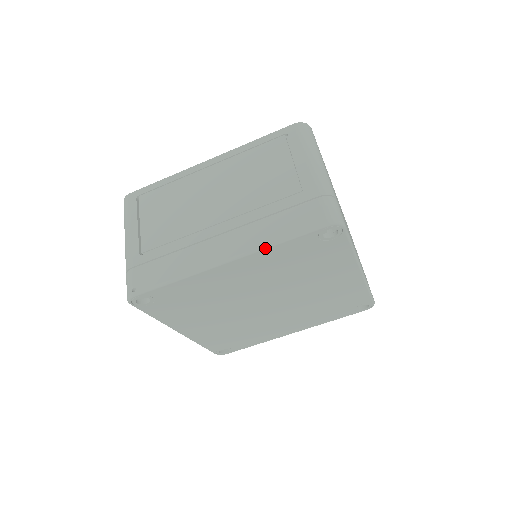
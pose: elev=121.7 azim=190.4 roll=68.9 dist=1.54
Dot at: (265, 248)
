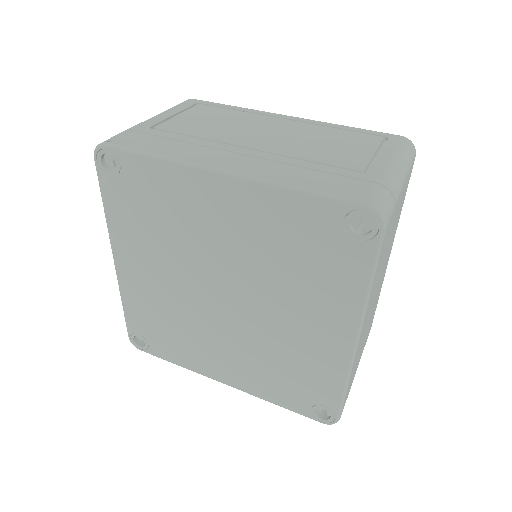
Dot at: (276, 185)
